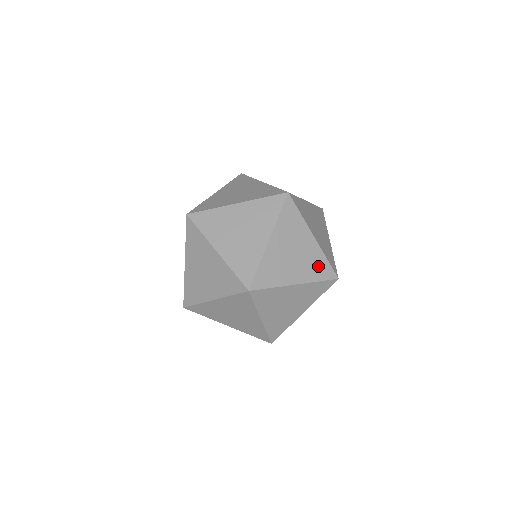
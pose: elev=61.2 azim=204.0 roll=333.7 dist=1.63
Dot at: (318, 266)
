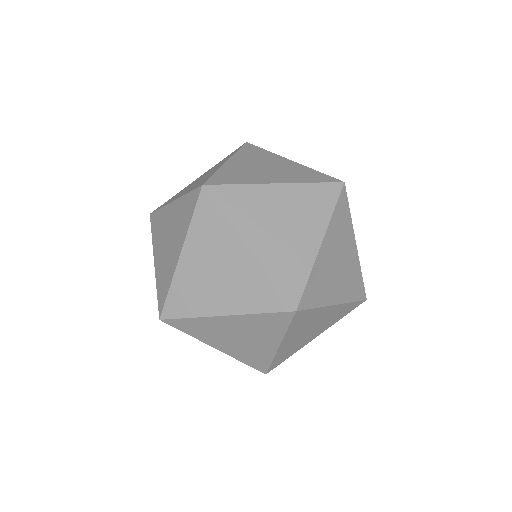
Dot at: (291, 268)
